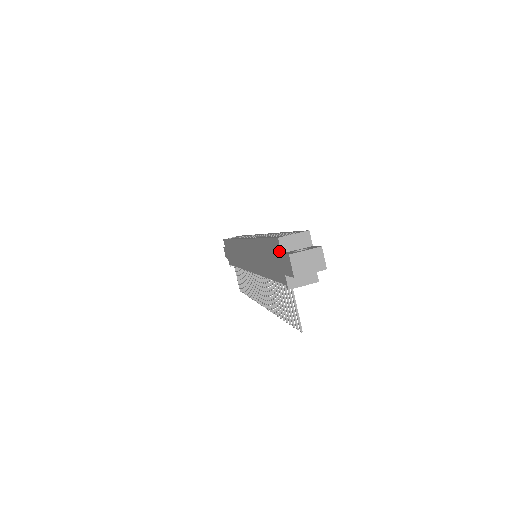
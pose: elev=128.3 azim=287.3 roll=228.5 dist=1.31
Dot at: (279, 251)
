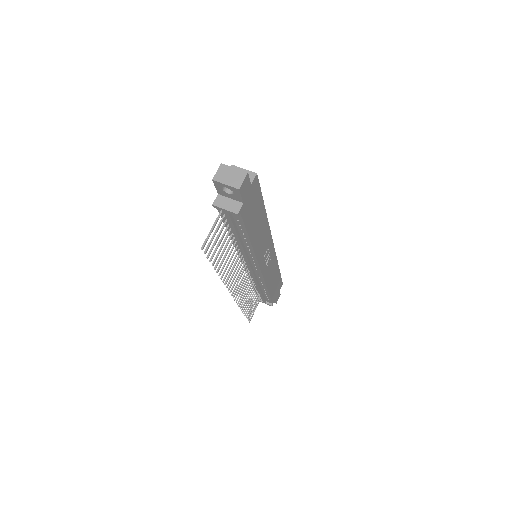
Dot at: occluded
